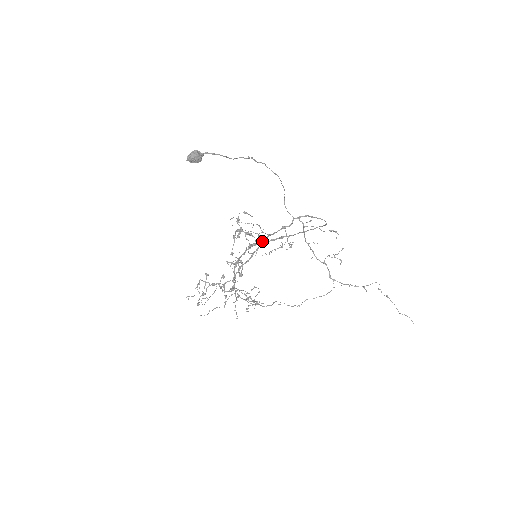
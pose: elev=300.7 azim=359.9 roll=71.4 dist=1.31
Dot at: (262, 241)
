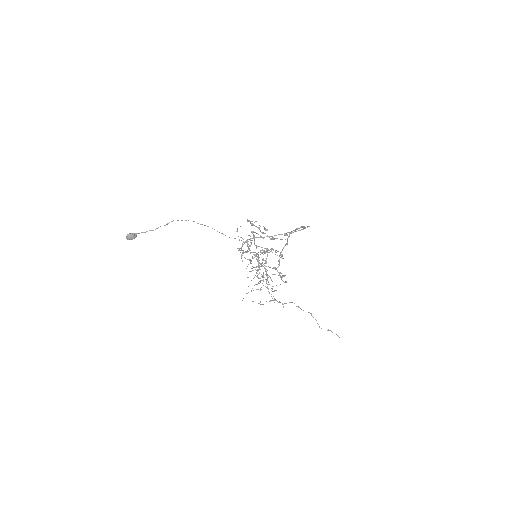
Dot at: (242, 252)
